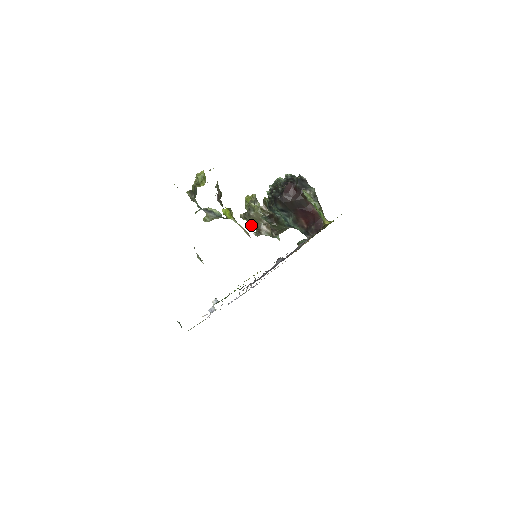
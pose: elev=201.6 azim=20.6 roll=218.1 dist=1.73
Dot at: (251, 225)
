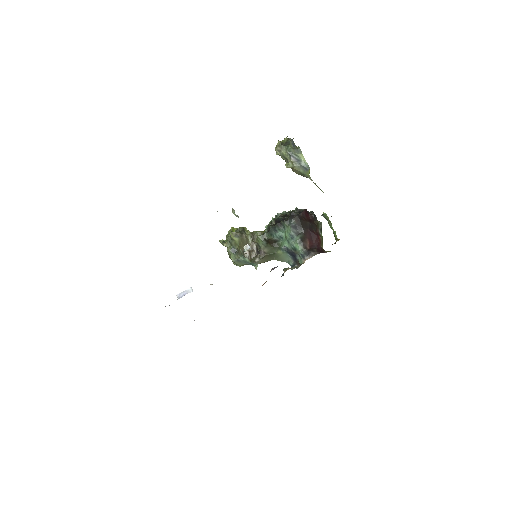
Dot at: (231, 249)
